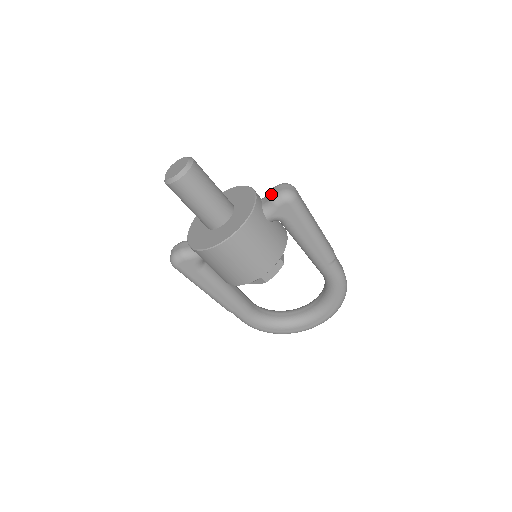
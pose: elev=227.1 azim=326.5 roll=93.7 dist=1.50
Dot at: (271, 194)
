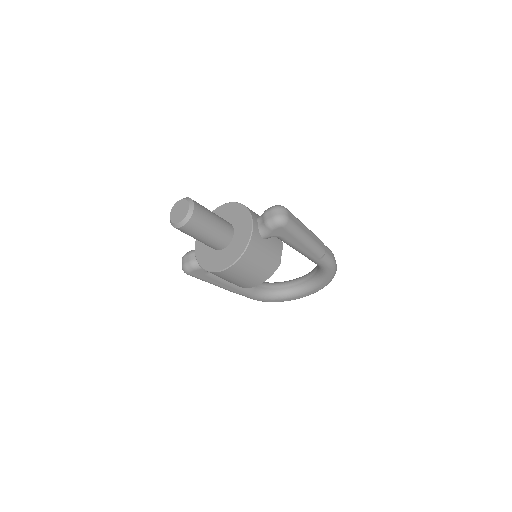
Dot at: (266, 219)
